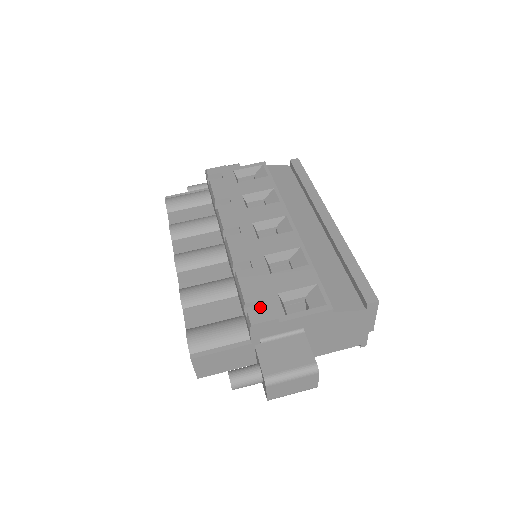
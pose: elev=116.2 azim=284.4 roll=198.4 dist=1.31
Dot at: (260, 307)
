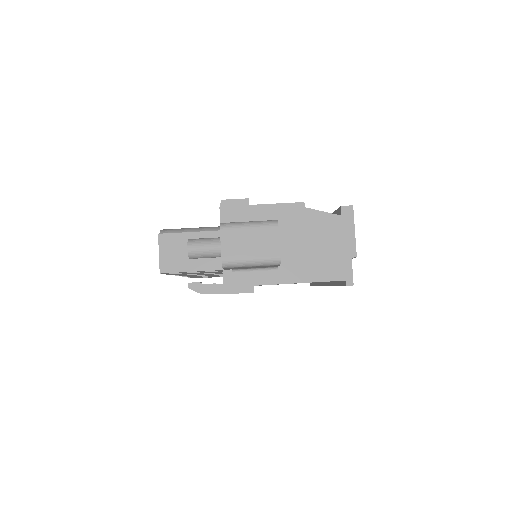
Dot at: occluded
